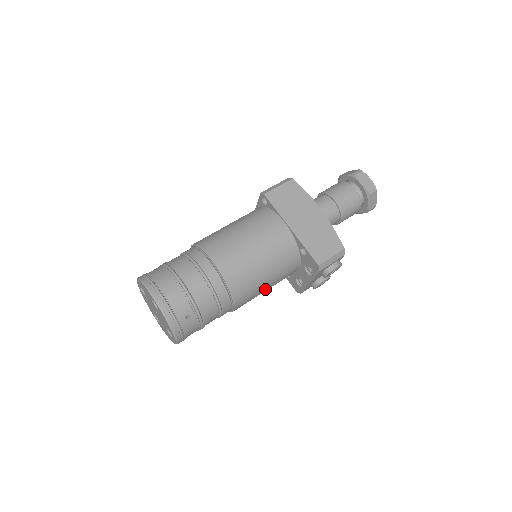
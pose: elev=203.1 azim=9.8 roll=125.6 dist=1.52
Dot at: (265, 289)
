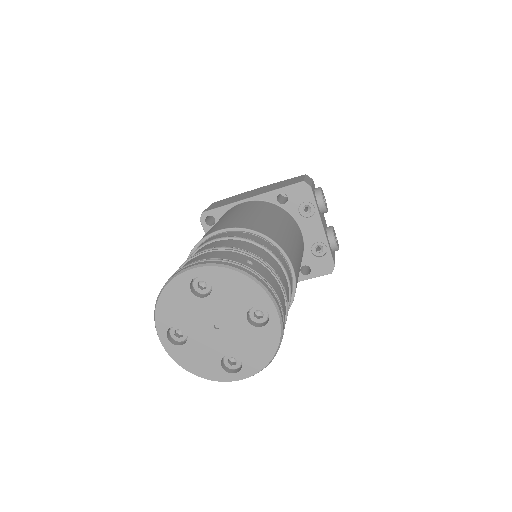
Dot at: (295, 246)
